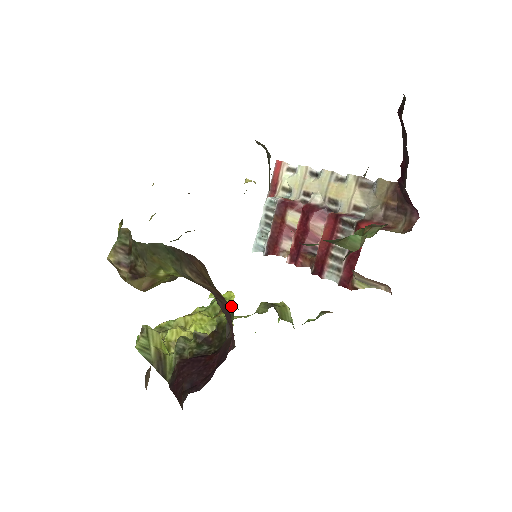
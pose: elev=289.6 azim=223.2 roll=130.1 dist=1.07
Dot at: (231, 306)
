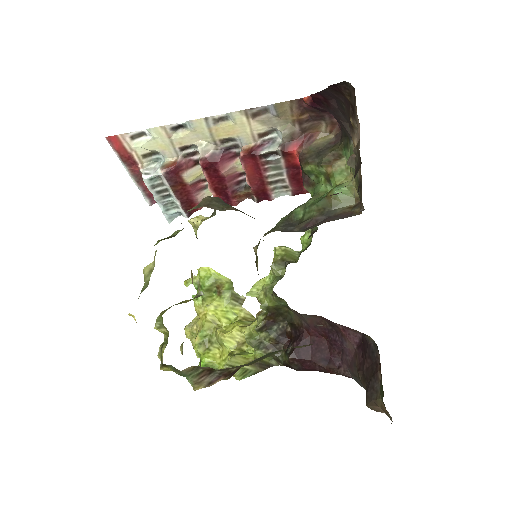
Dot at: (221, 277)
